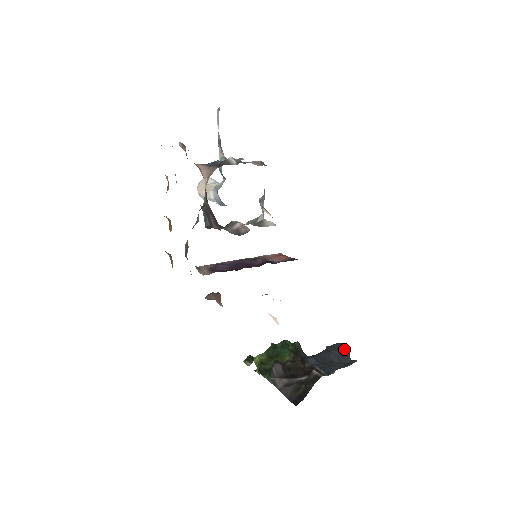
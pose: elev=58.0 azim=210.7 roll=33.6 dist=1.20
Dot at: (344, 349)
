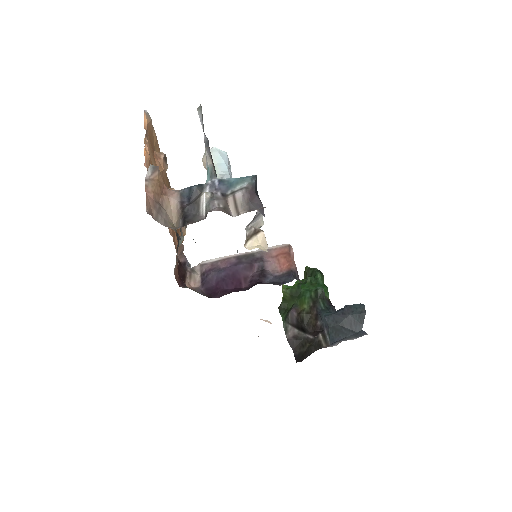
Dot at: (361, 314)
